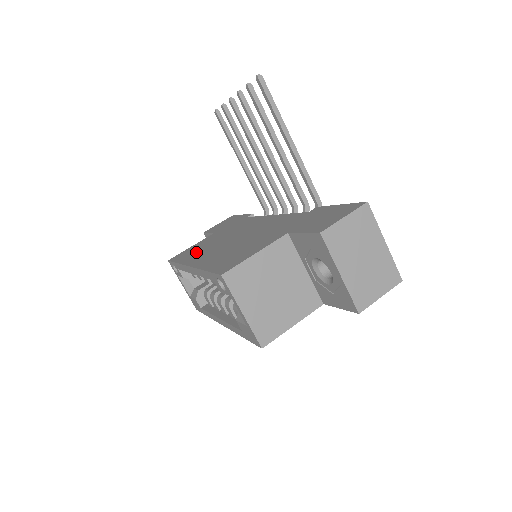
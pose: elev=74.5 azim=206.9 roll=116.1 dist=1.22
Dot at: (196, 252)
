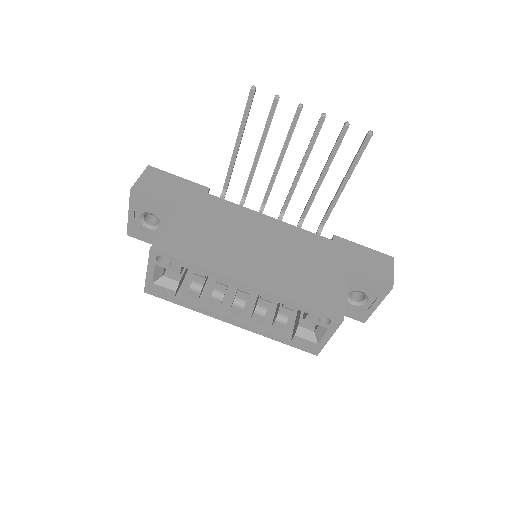
Dot at: (210, 251)
